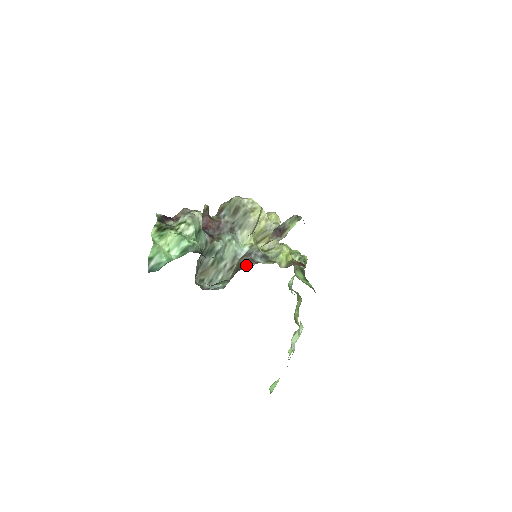
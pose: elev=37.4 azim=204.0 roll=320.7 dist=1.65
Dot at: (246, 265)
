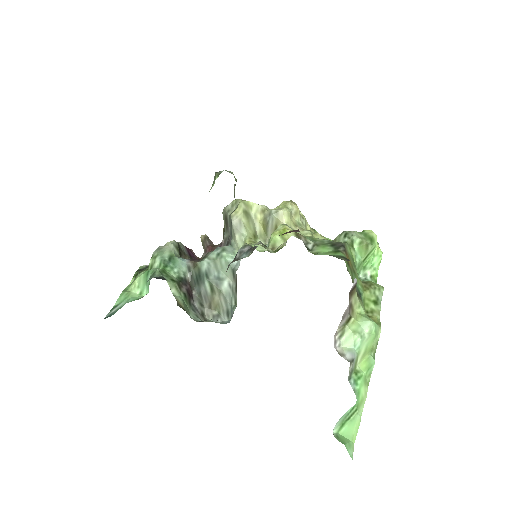
Dot at: occluded
